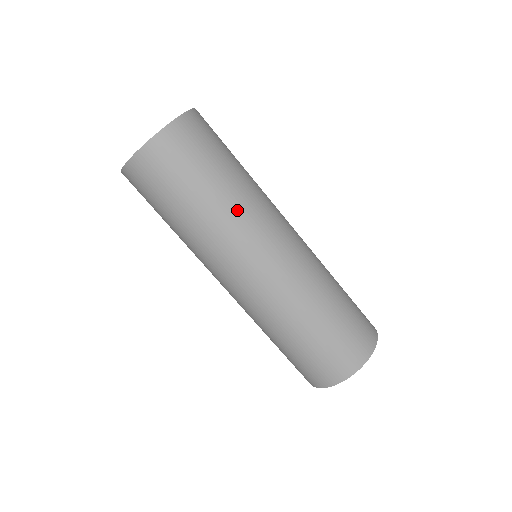
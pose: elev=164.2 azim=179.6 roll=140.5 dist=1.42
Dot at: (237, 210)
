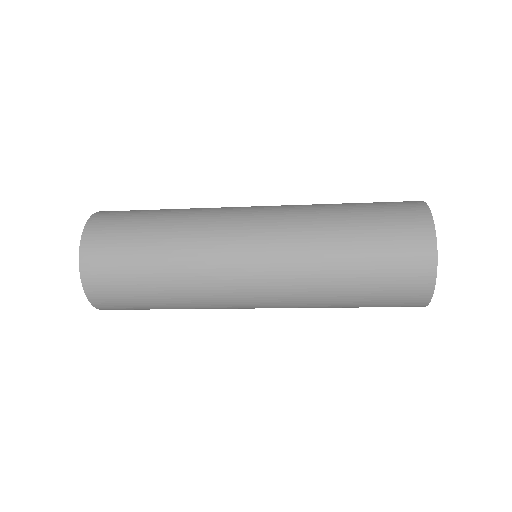
Dot at: (191, 222)
